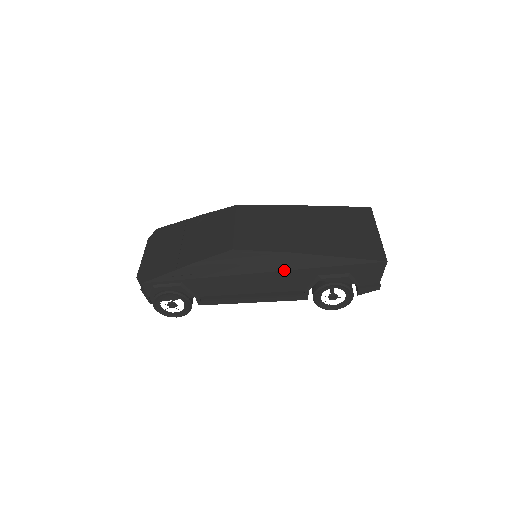
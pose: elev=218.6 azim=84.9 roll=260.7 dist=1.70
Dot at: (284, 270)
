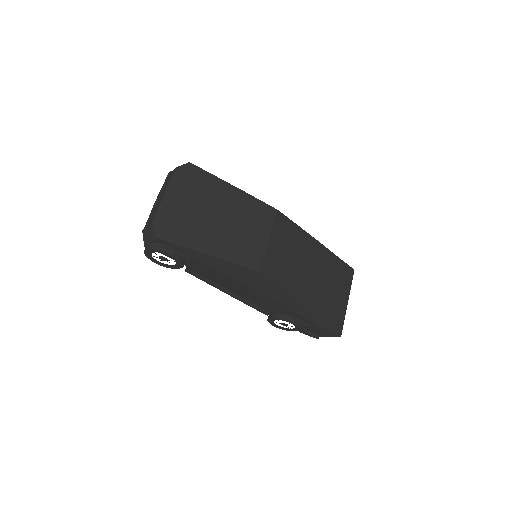
Dot at: (277, 302)
